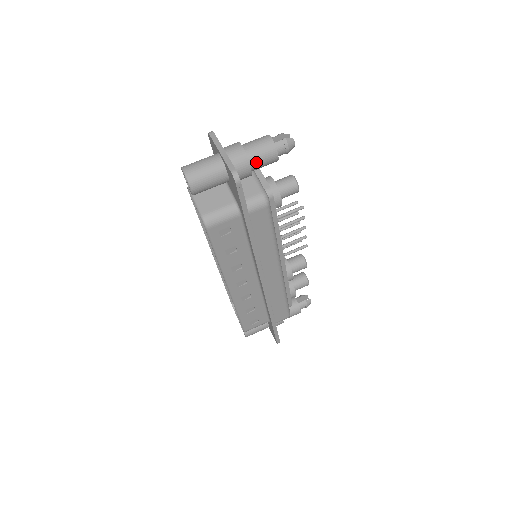
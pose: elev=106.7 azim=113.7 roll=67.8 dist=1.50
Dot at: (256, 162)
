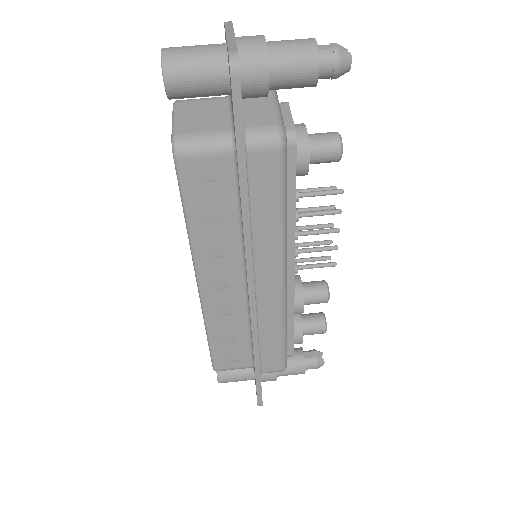
Dot at: (280, 68)
